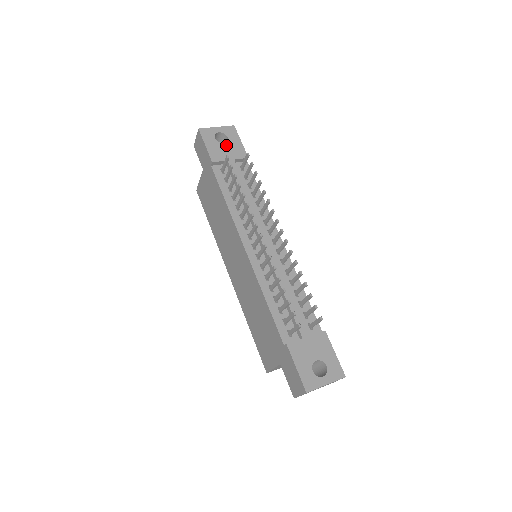
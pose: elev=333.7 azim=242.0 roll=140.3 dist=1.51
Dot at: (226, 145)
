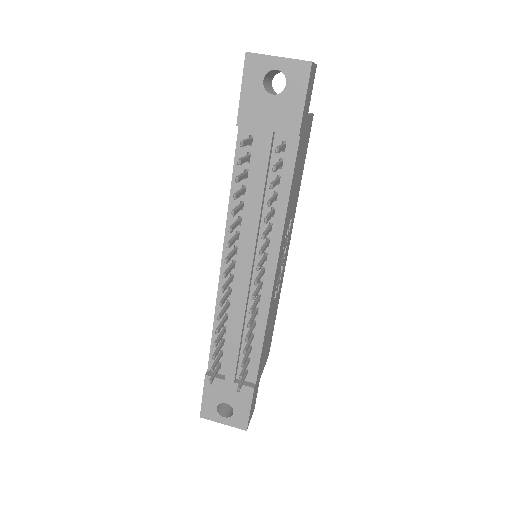
Dot at: (275, 100)
